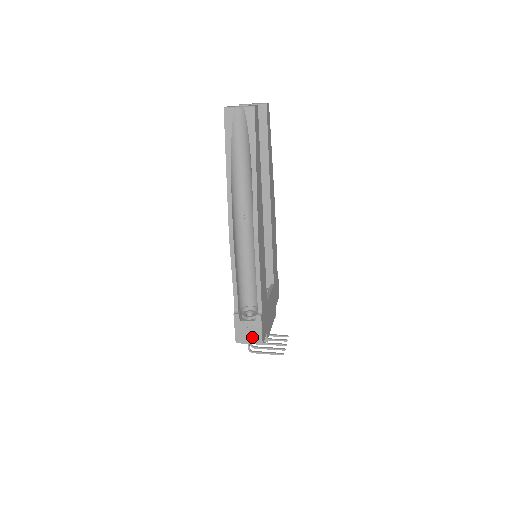
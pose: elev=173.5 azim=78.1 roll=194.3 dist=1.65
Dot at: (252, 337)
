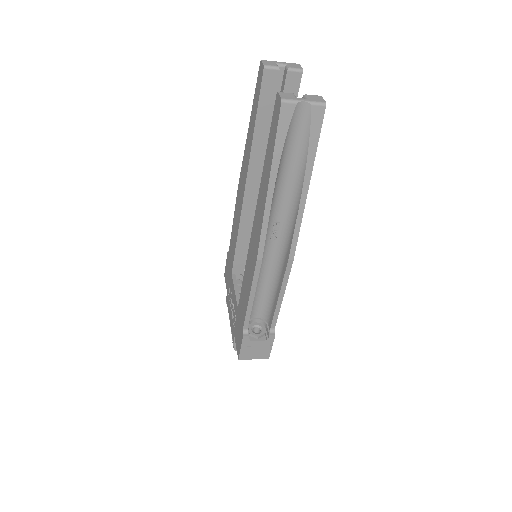
Dot at: (259, 353)
